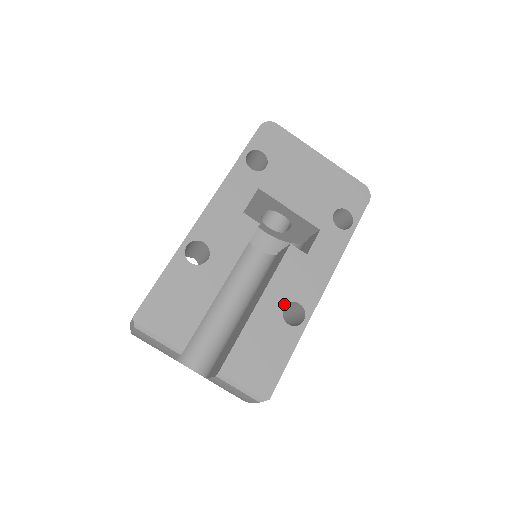
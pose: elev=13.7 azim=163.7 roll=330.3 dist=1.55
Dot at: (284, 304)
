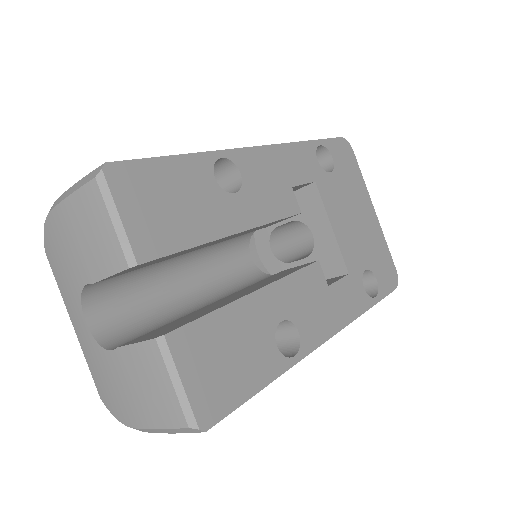
Dot at: (284, 317)
